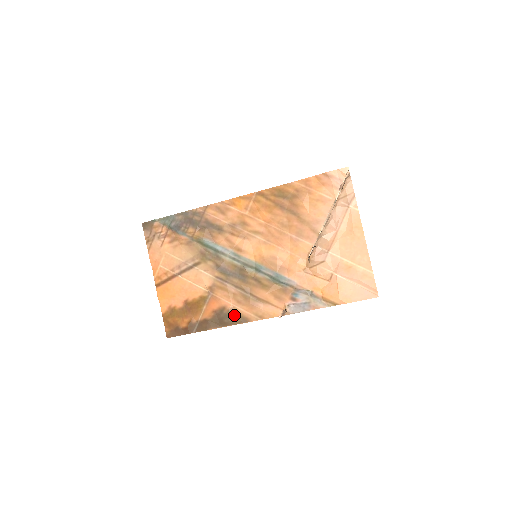
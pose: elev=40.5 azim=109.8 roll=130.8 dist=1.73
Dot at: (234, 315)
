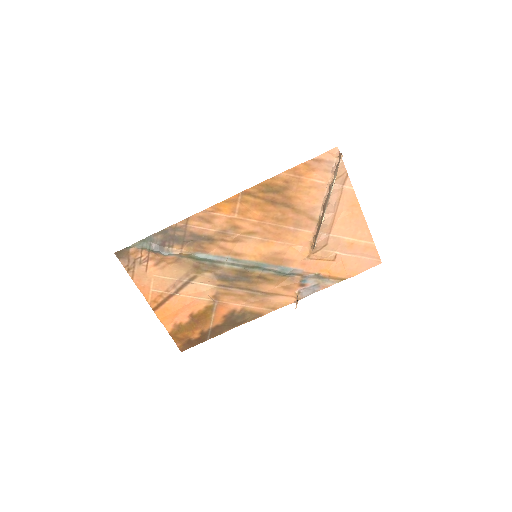
Dot at: (246, 314)
